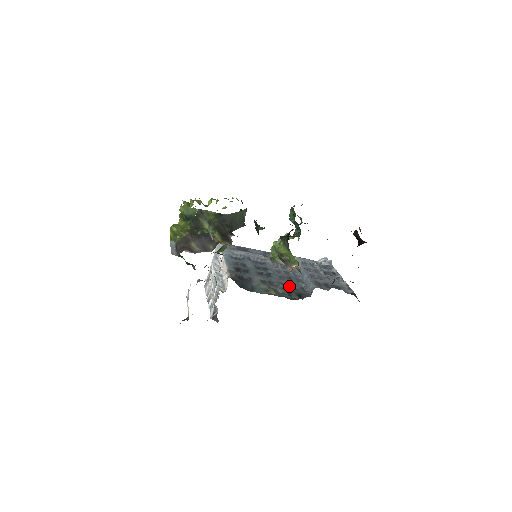
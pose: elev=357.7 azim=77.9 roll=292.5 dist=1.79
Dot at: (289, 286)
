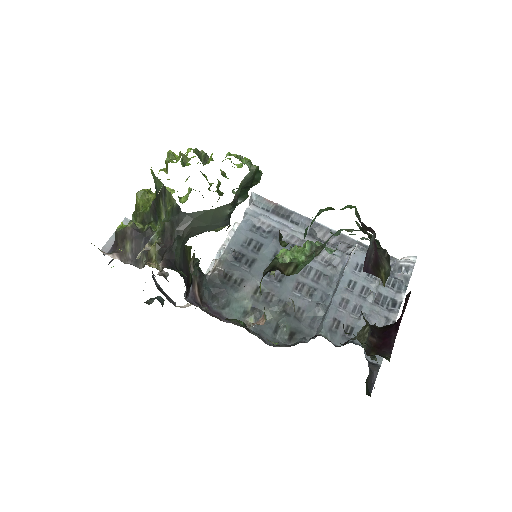
Dot at: (293, 309)
